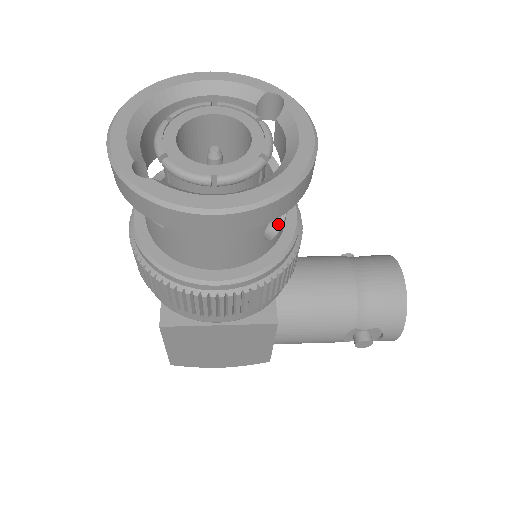
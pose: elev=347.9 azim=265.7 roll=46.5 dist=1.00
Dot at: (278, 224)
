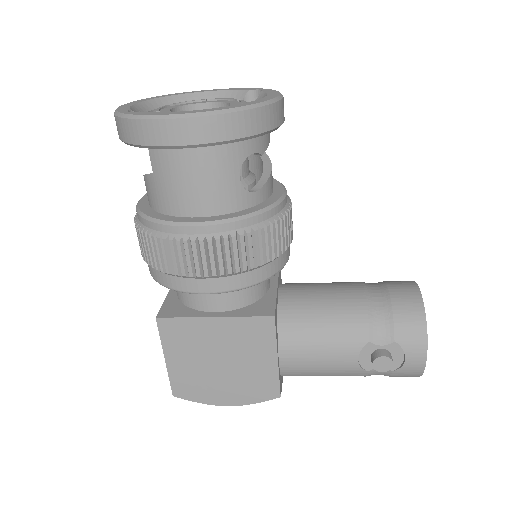
Dot at: (259, 186)
